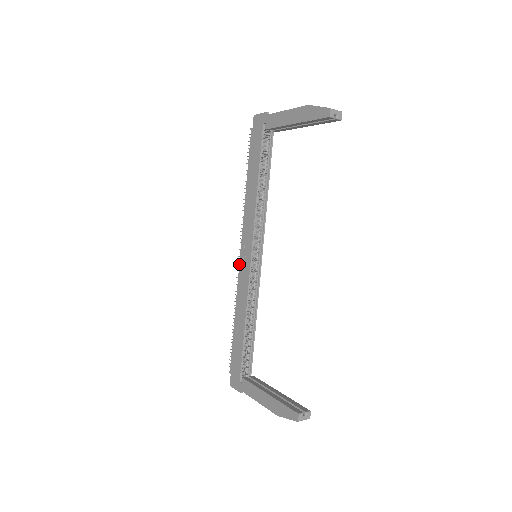
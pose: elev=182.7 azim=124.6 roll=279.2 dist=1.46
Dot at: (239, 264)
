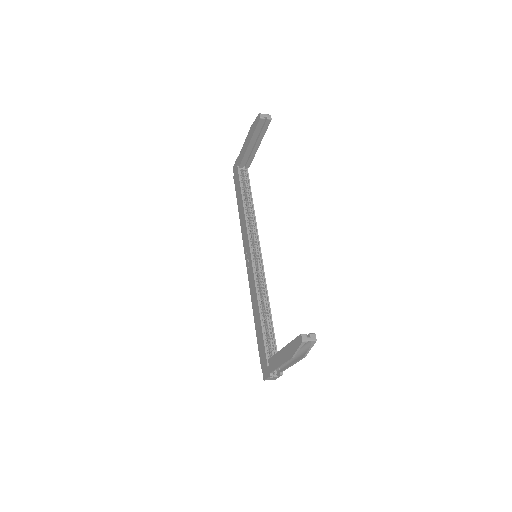
Dot at: (247, 271)
